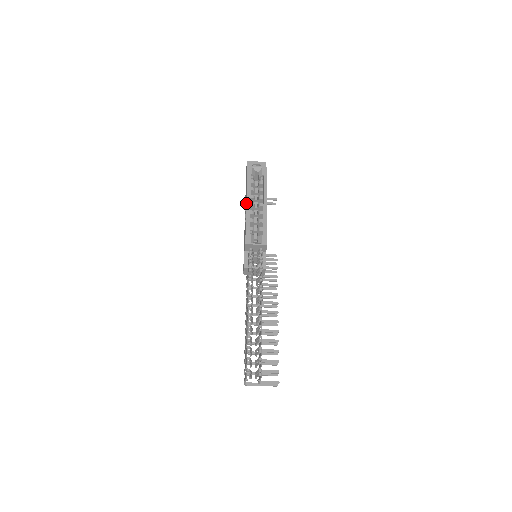
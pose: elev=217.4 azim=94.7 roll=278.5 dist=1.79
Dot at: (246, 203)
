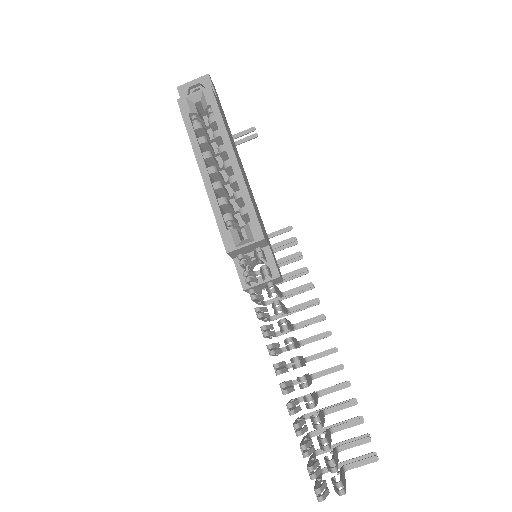
Dot at: occluded
